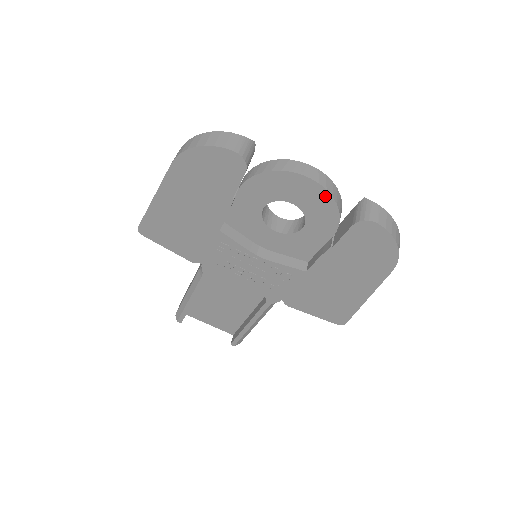
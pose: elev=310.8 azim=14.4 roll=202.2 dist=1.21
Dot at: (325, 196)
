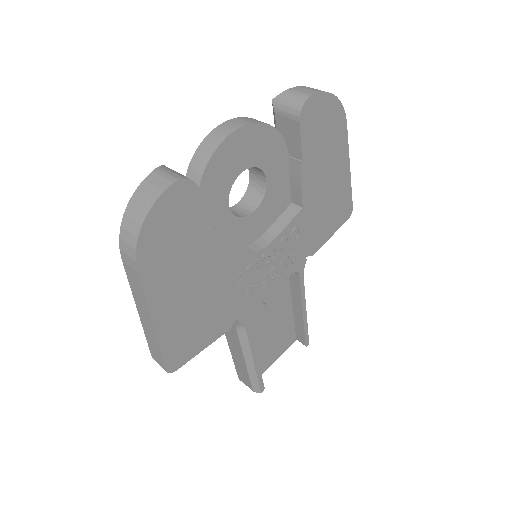
Dot at: (258, 130)
